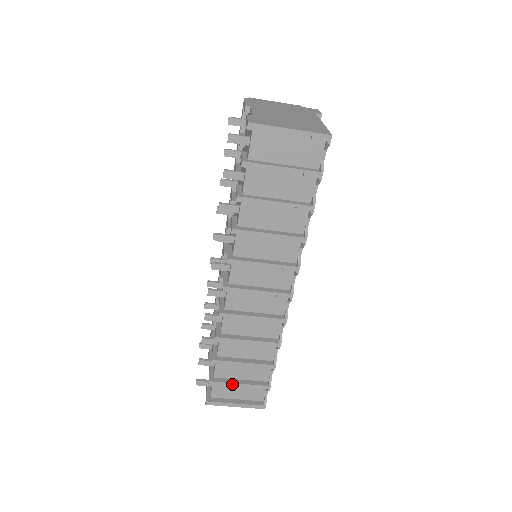
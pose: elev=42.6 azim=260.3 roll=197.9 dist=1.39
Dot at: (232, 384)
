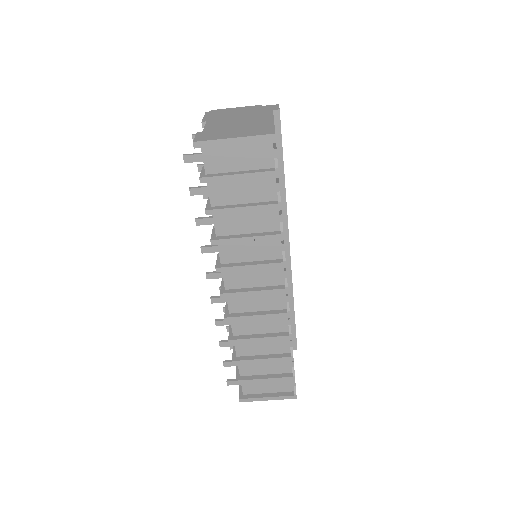
Dot at: (258, 380)
